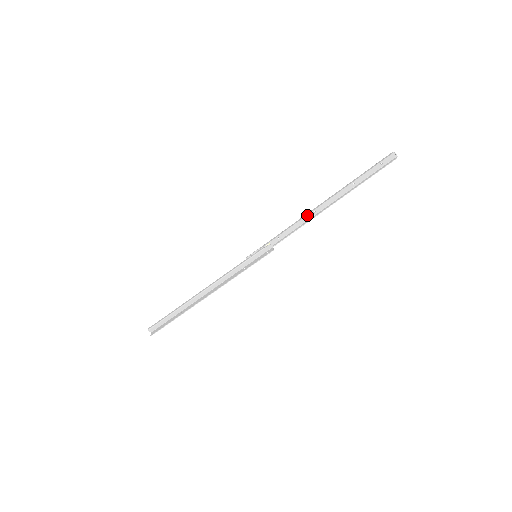
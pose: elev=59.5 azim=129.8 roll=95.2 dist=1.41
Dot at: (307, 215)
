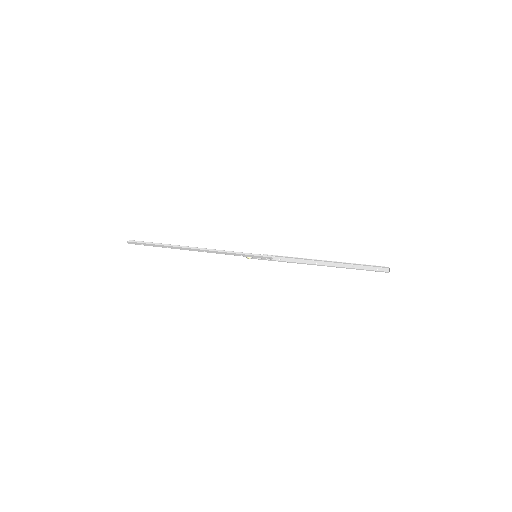
Dot at: (311, 259)
